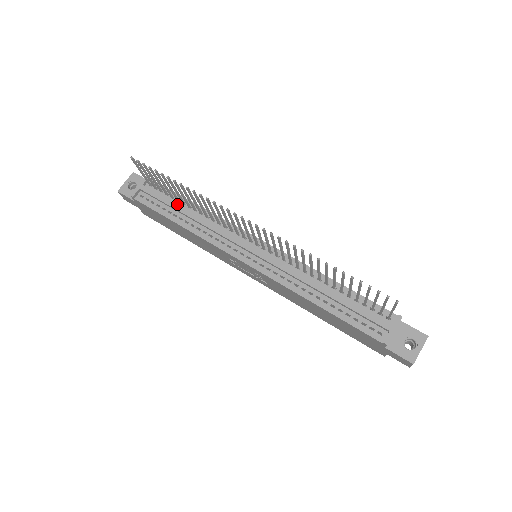
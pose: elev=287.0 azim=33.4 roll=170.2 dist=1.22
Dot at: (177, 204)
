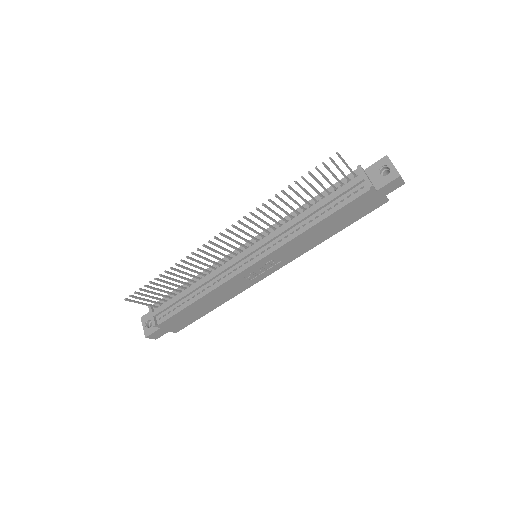
Dot at: (182, 294)
